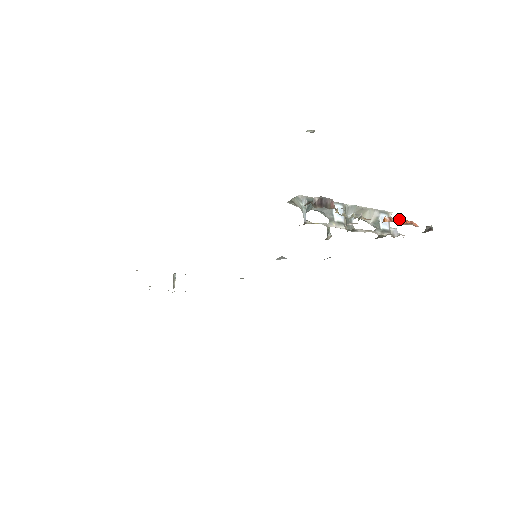
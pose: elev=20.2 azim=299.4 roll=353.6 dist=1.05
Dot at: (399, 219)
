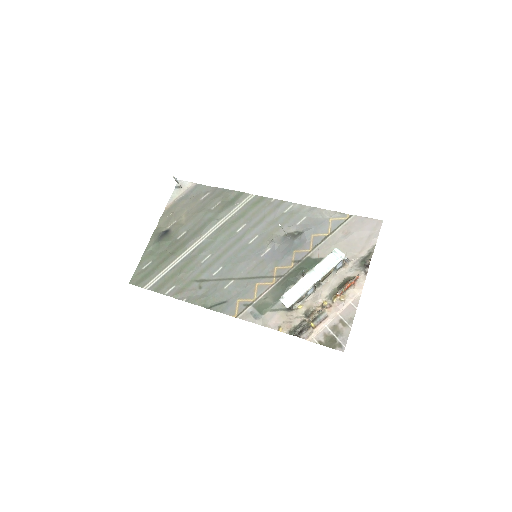
Dot at: (347, 288)
